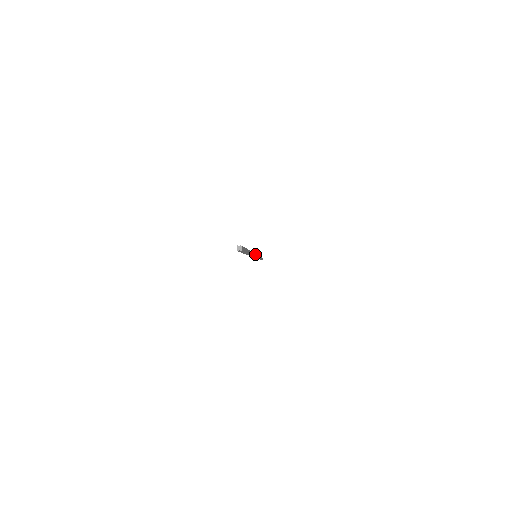
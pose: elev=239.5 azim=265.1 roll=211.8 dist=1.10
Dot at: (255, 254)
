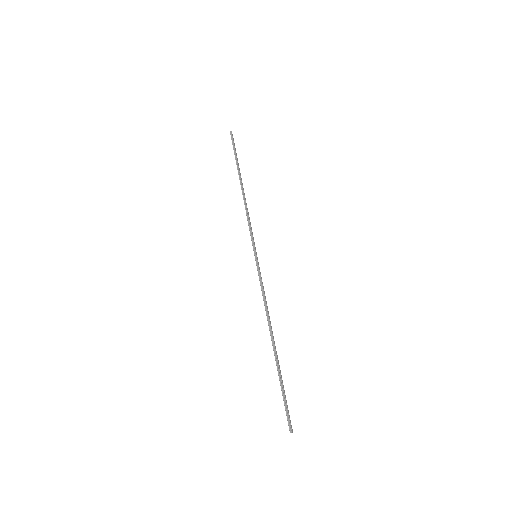
Dot at: (262, 284)
